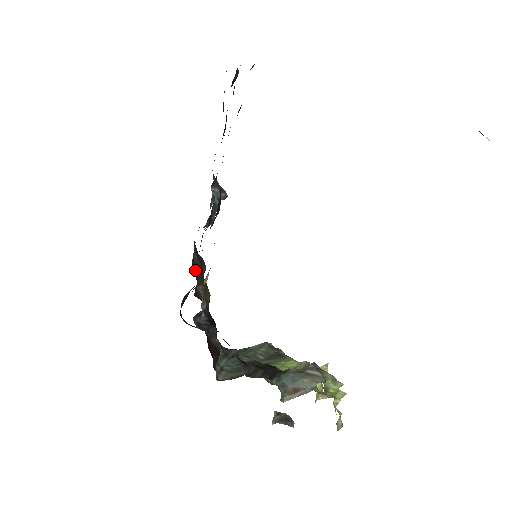
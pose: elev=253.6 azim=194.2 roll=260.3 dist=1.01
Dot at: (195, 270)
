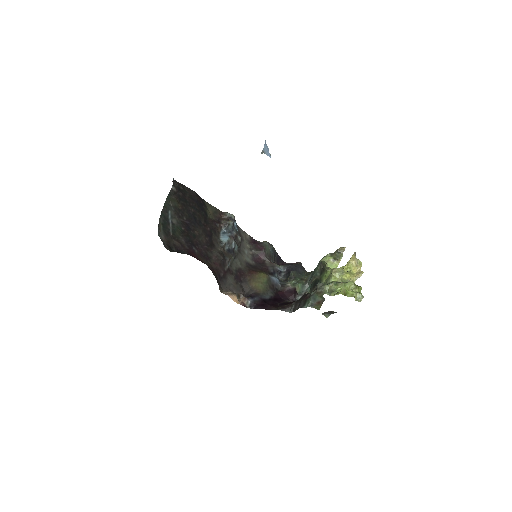
Dot at: (258, 258)
